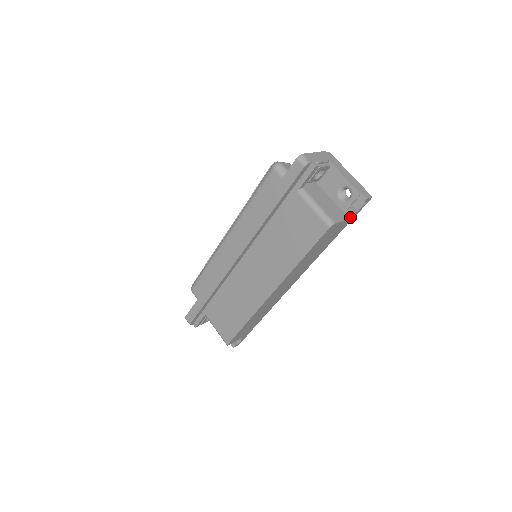
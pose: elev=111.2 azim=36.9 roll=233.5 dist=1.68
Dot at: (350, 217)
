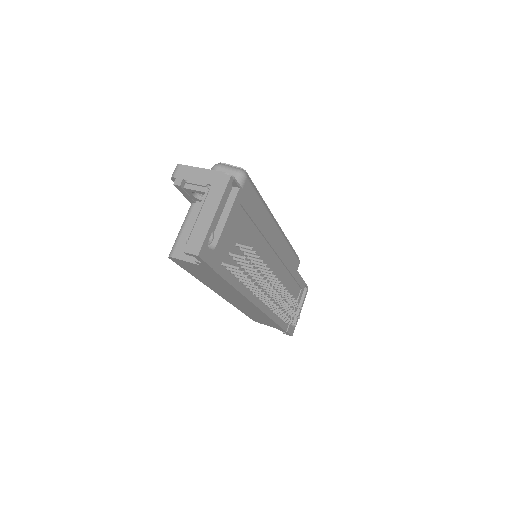
Dot at: (200, 264)
